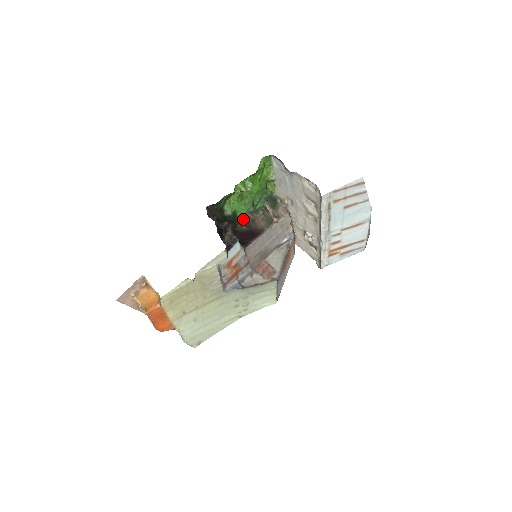
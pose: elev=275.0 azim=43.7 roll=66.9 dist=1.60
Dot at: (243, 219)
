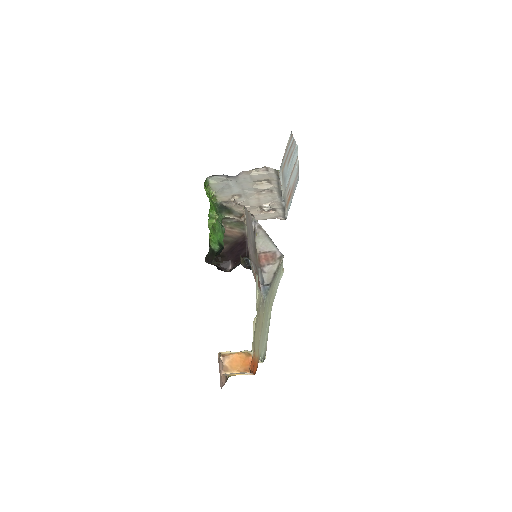
Dot at: occluded
